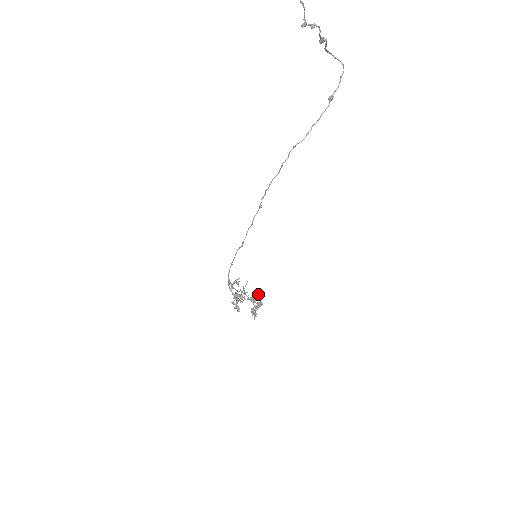
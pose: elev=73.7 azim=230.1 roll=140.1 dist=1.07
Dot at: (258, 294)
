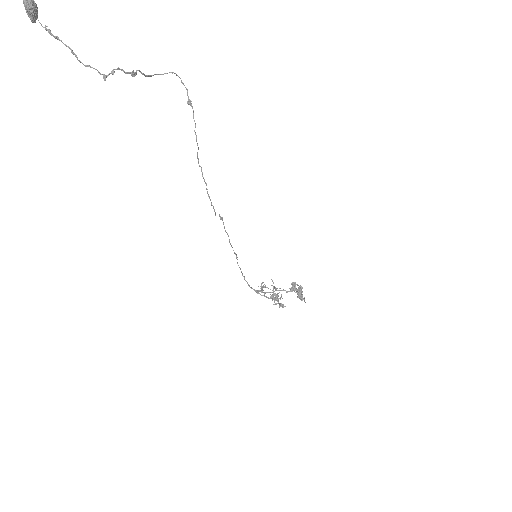
Dot at: (292, 282)
